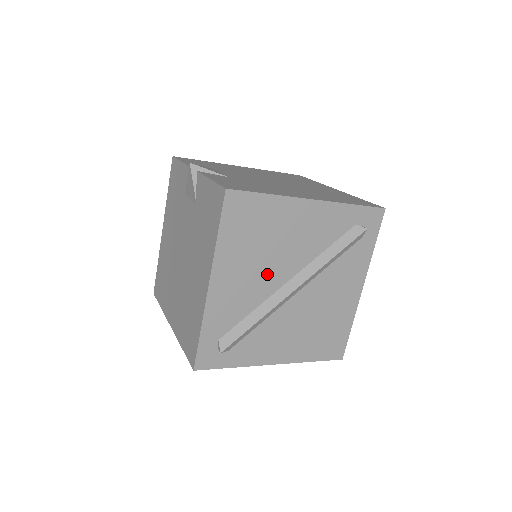
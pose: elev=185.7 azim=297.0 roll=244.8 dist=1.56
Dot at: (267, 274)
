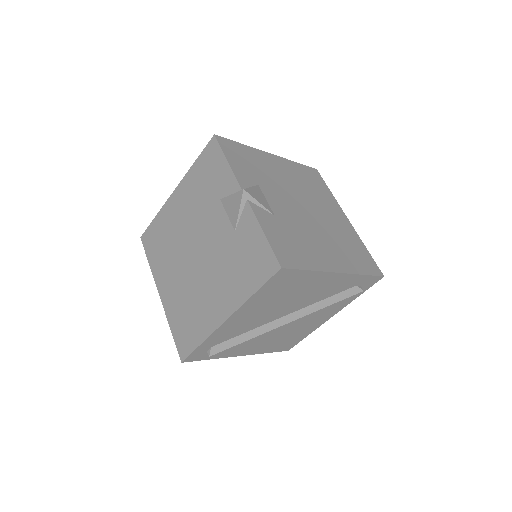
Dot at: (273, 313)
